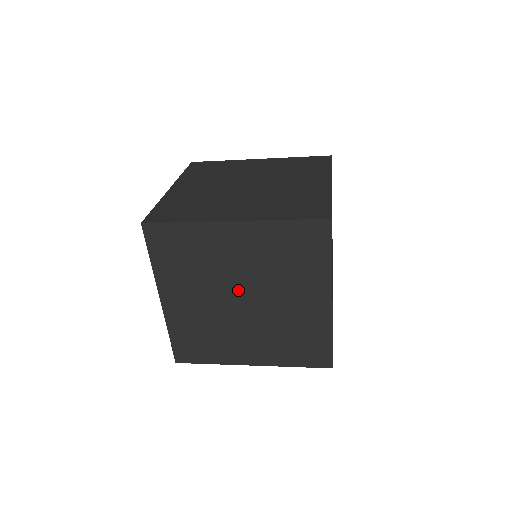
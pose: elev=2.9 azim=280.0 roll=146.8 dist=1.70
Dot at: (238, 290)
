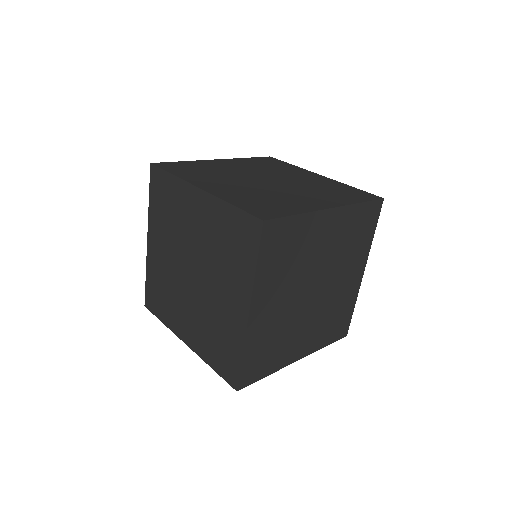
Dot at: (191, 260)
